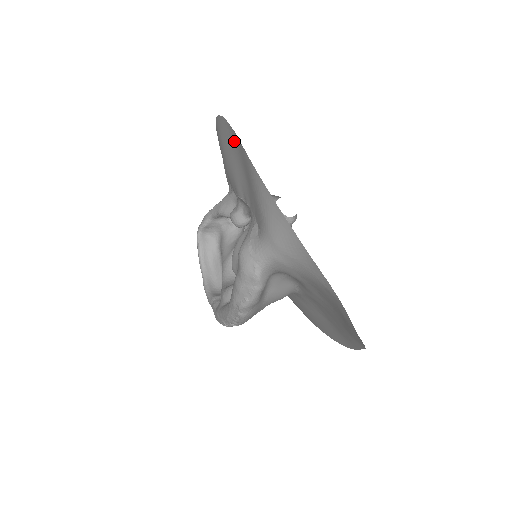
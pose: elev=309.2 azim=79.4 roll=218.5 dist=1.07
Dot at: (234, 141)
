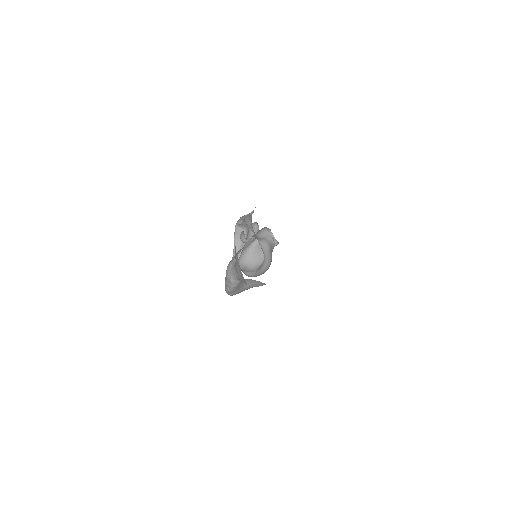
Dot at: occluded
